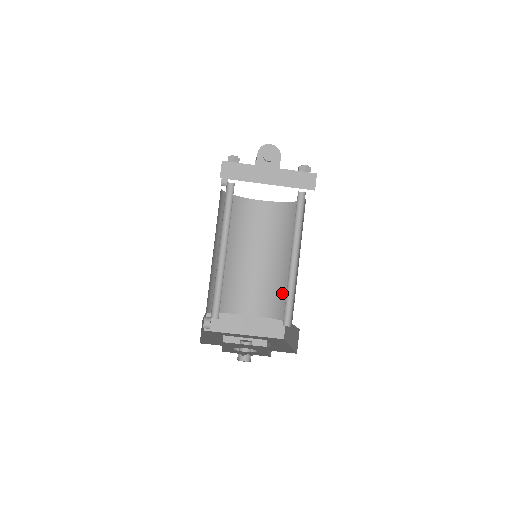
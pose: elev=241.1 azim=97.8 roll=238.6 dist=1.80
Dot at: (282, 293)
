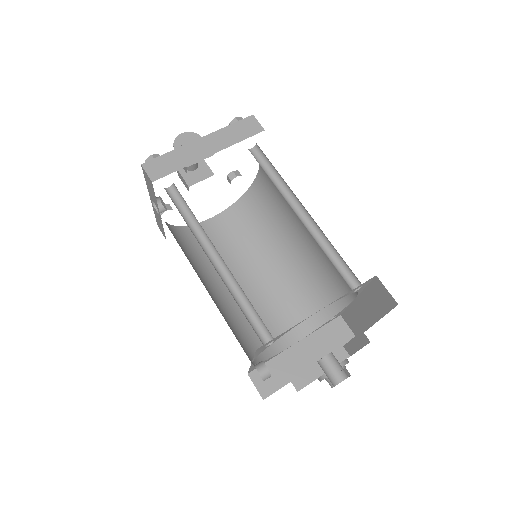
Dot at: (314, 285)
